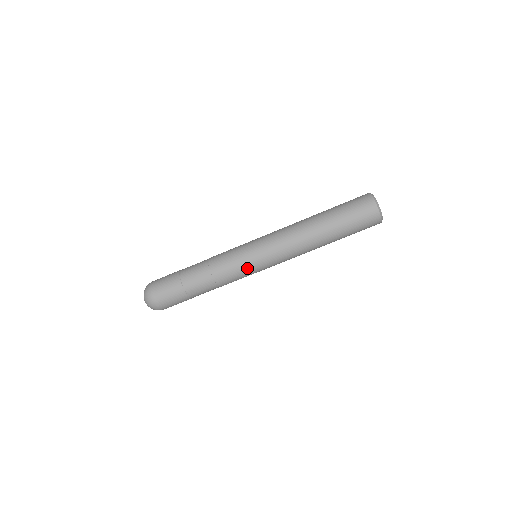
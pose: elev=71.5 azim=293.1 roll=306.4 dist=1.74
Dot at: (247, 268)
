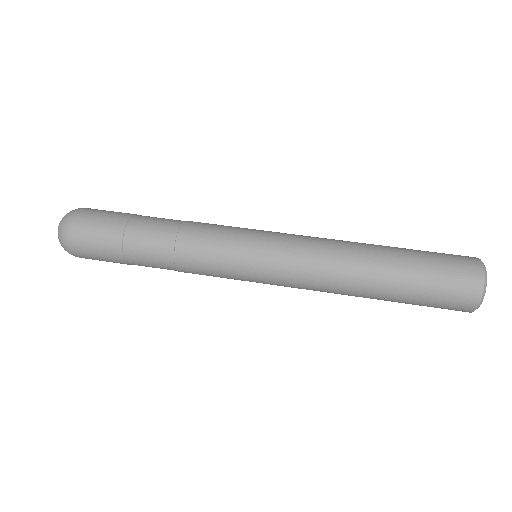
Dot at: (240, 229)
